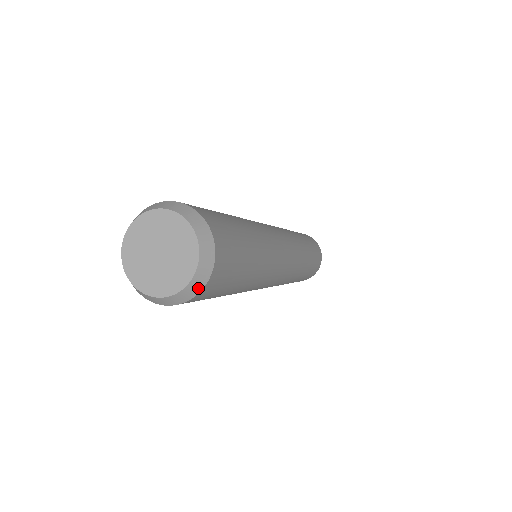
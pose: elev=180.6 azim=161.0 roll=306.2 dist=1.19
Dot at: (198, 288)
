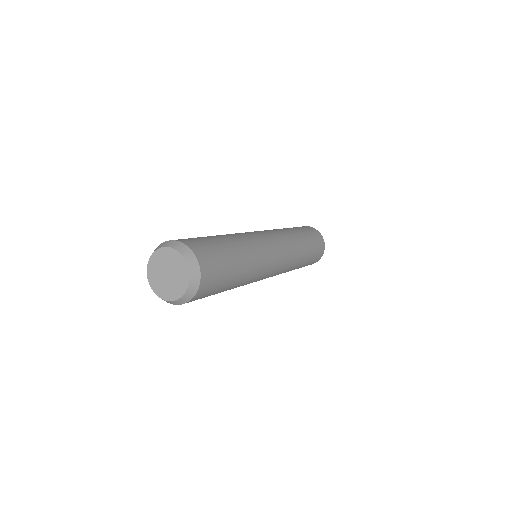
Dot at: (197, 269)
